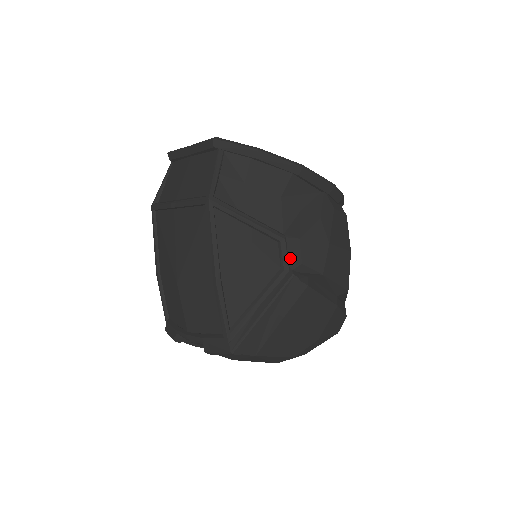
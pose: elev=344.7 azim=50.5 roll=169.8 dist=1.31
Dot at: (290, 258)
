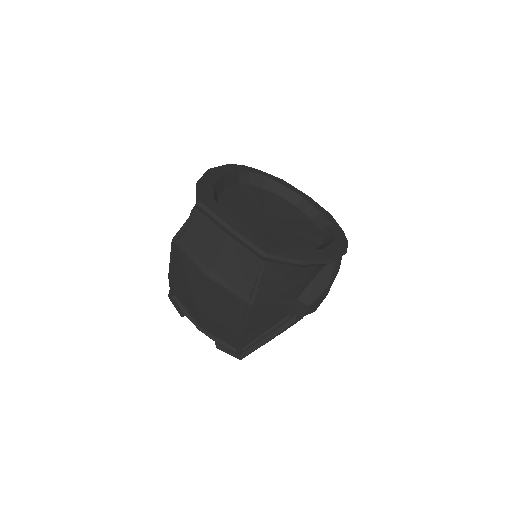
Dot at: (297, 311)
